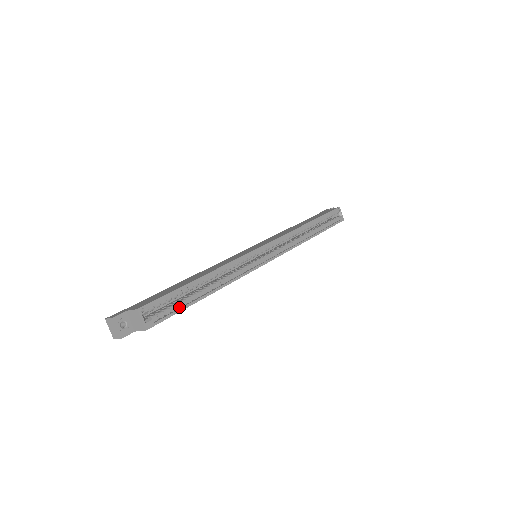
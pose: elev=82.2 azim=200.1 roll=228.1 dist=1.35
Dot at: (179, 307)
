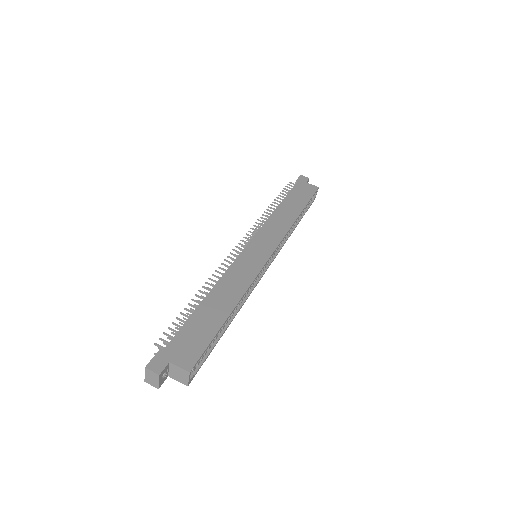
Dot at: (210, 348)
